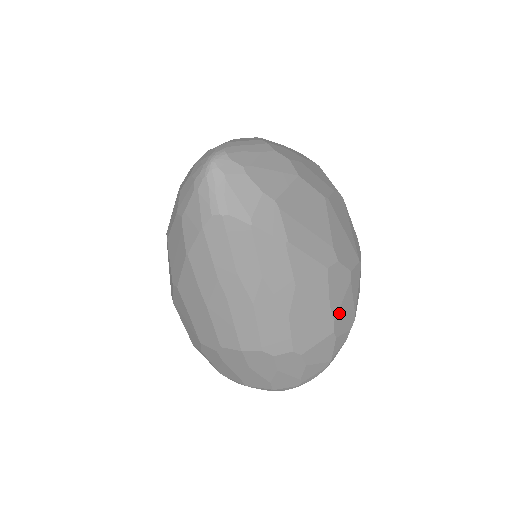
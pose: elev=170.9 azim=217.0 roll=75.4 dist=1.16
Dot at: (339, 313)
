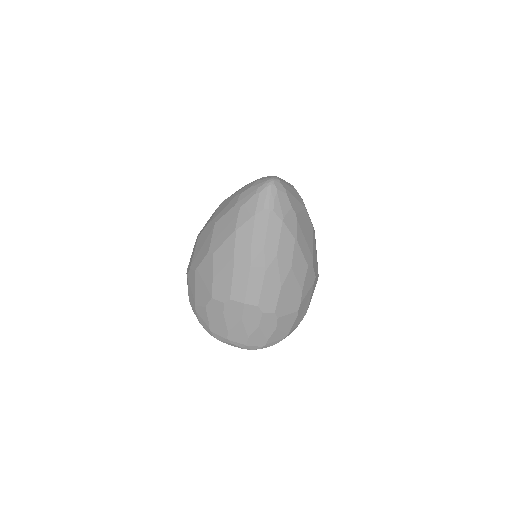
Dot at: (304, 300)
